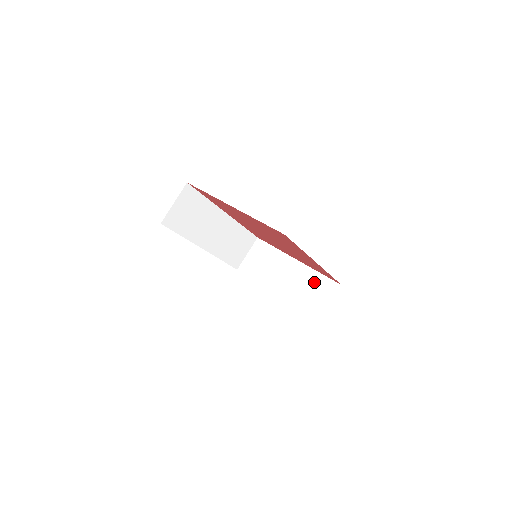
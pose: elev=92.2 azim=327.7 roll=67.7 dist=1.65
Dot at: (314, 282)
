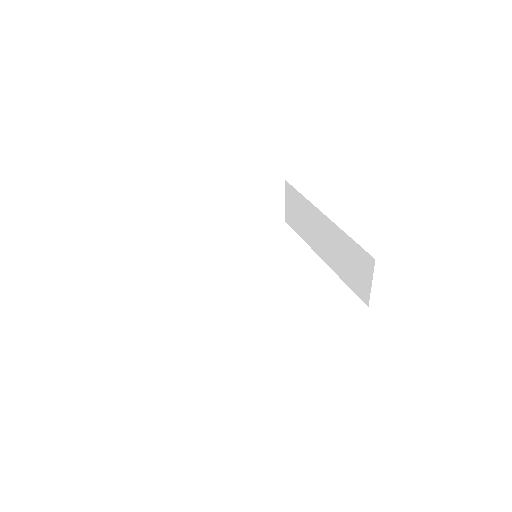
Dot at: (258, 198)
